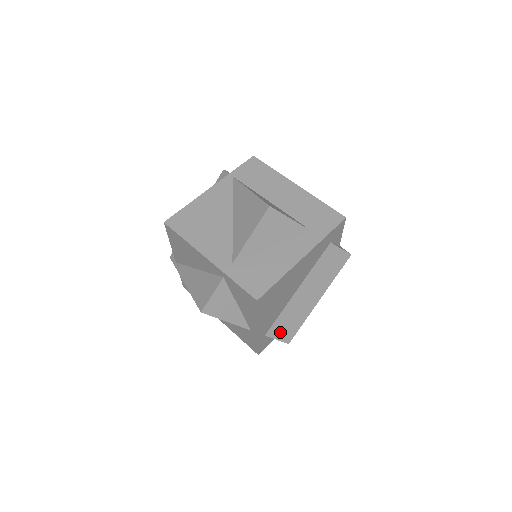
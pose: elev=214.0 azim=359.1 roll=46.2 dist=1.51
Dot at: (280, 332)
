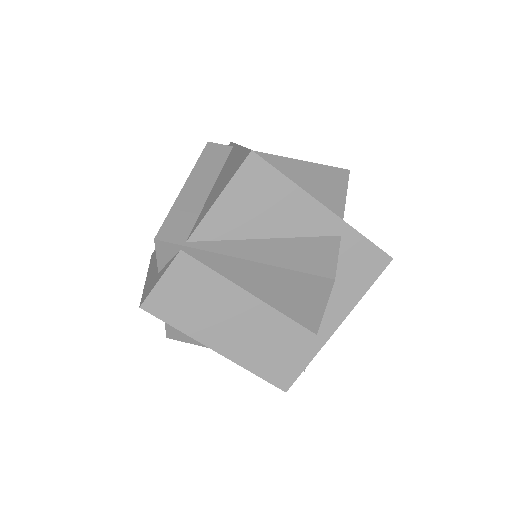
Dot at: occluded
